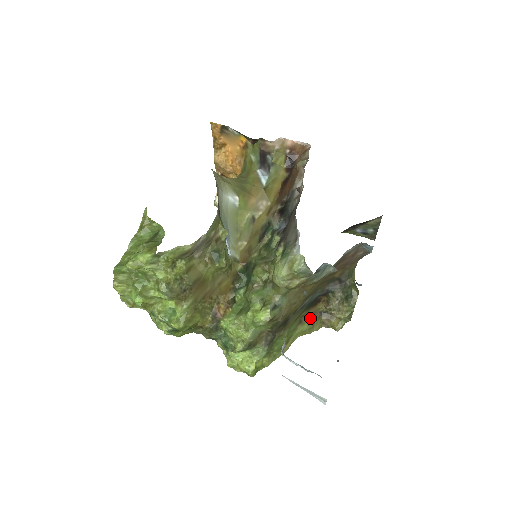
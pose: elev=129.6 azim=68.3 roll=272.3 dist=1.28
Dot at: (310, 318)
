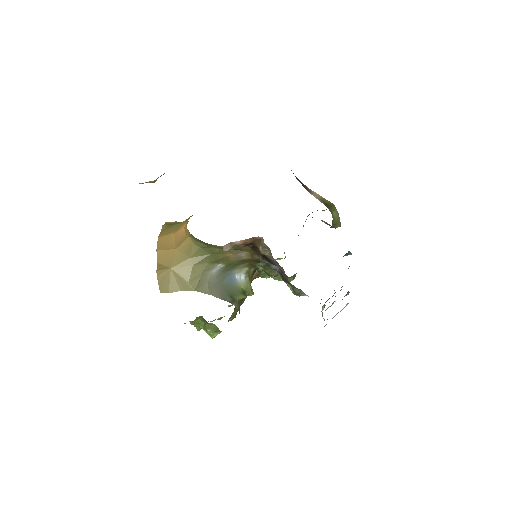
Dot at: occluded
